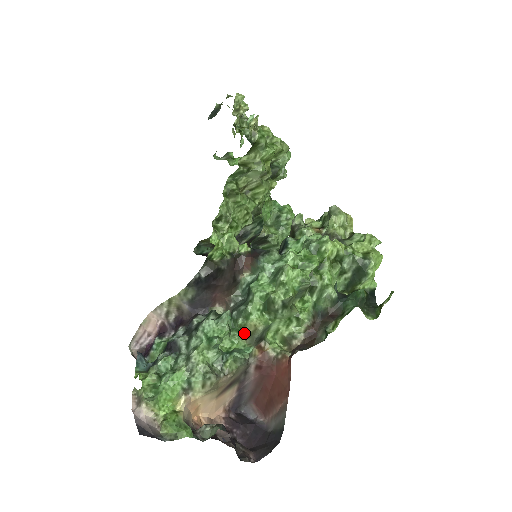
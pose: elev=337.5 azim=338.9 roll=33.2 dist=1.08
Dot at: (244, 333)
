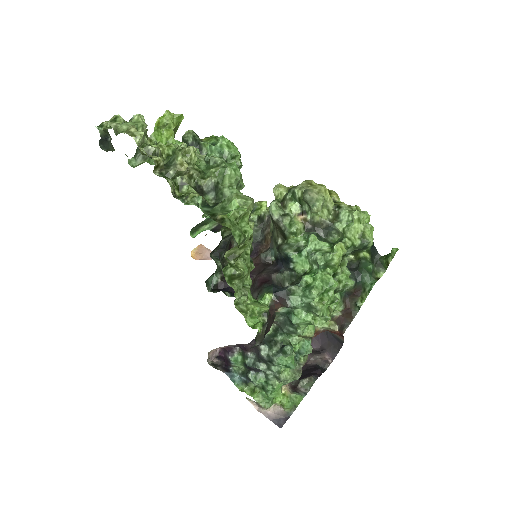
Dot at: (299, 336)
